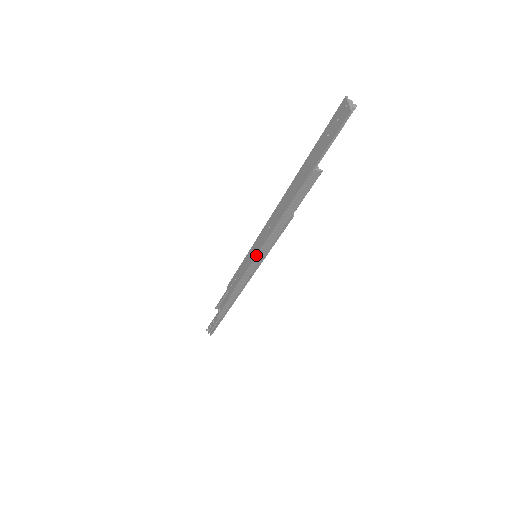
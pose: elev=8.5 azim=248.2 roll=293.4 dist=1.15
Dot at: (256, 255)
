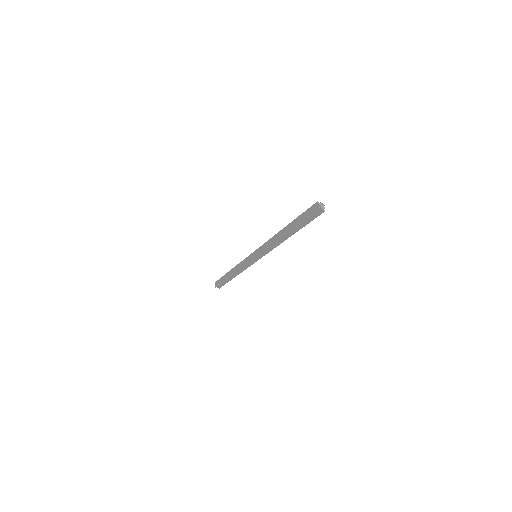
Dot at: occluded
